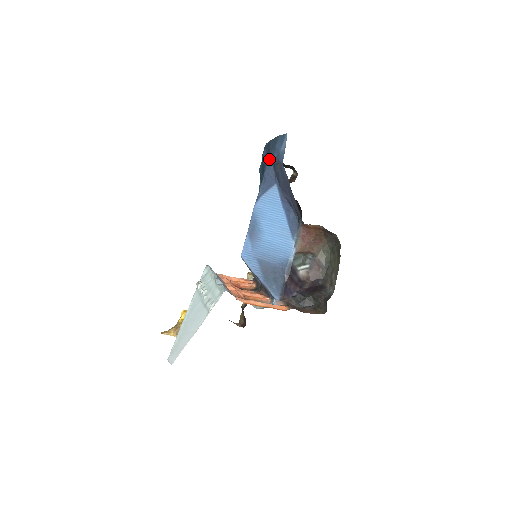
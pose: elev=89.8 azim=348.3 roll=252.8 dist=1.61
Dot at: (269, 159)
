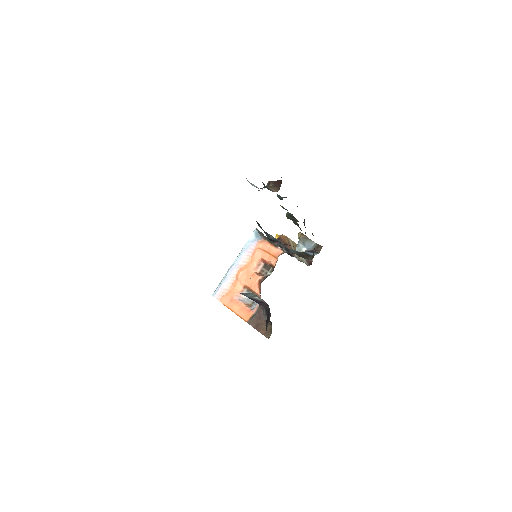
Dot at: occluded
